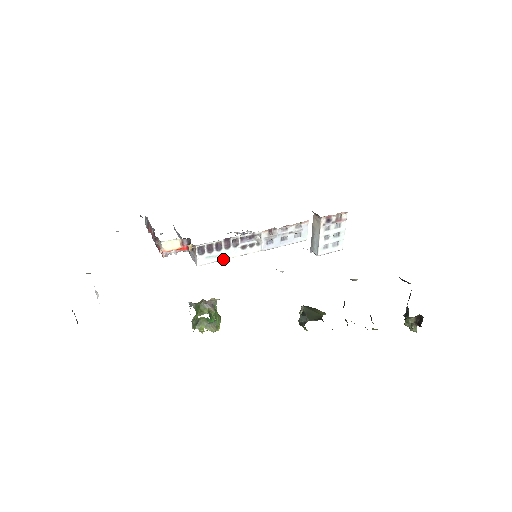
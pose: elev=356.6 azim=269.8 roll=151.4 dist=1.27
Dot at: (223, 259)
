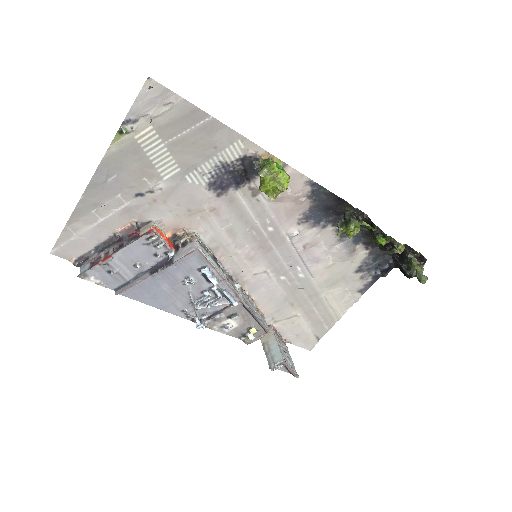
Dot at: (216, 268)
